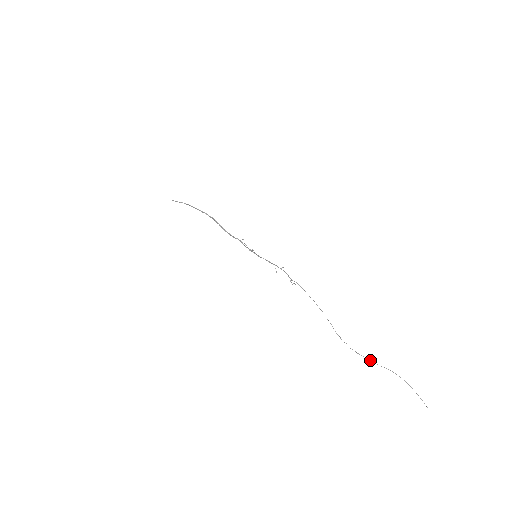
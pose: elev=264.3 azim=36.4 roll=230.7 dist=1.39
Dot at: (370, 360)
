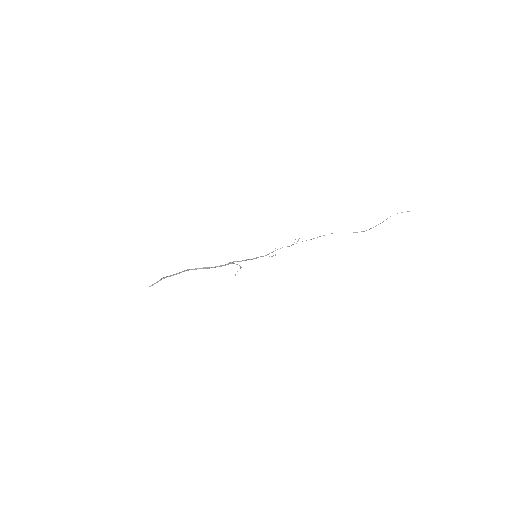
Dot at: occluded
